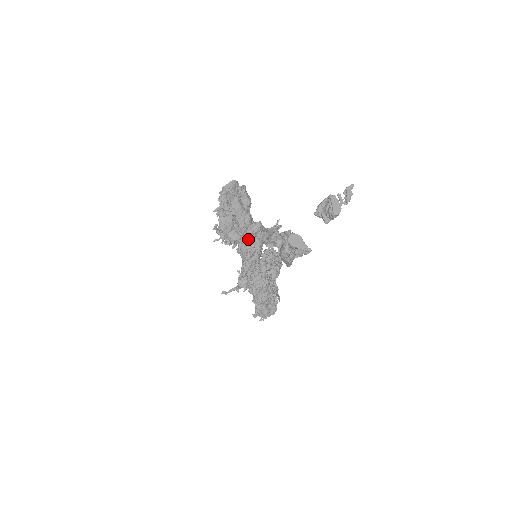
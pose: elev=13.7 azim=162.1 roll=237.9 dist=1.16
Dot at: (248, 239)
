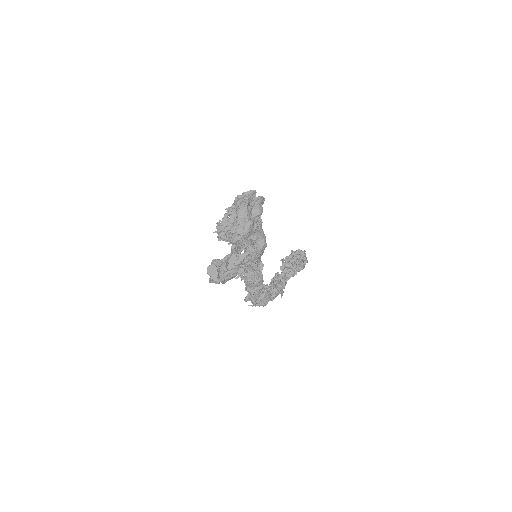
Dot at: (251, 241)
